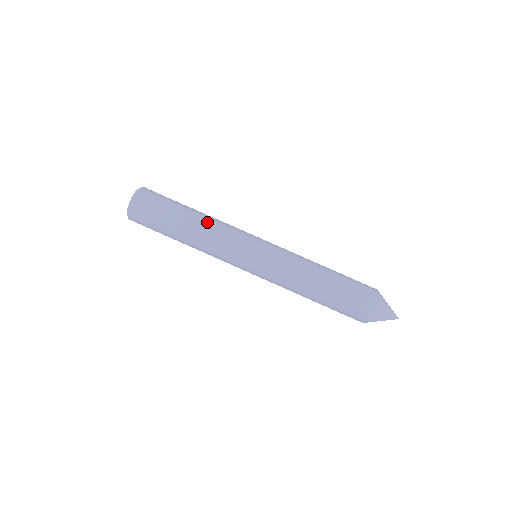
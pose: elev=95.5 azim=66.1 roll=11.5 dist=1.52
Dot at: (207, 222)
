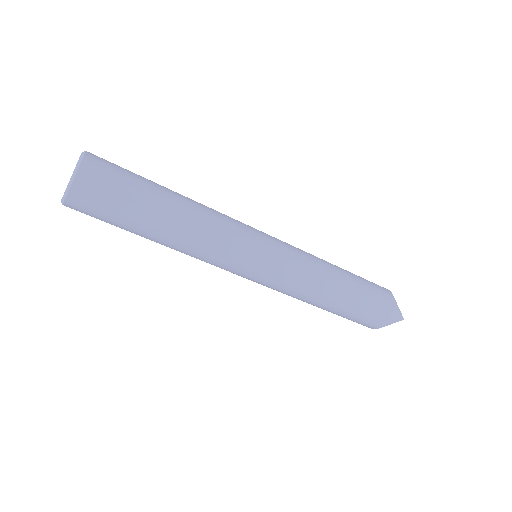
Dot at: (183, 246)
